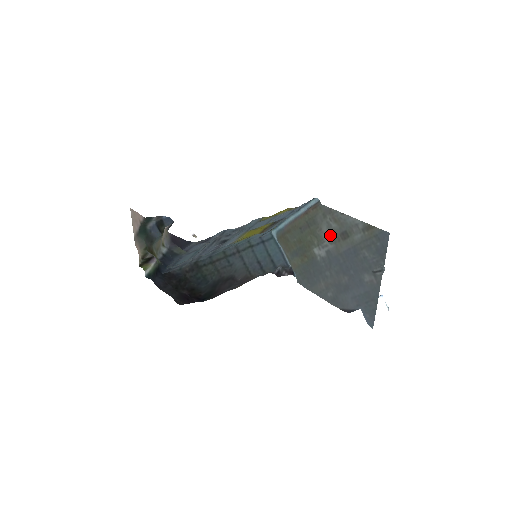
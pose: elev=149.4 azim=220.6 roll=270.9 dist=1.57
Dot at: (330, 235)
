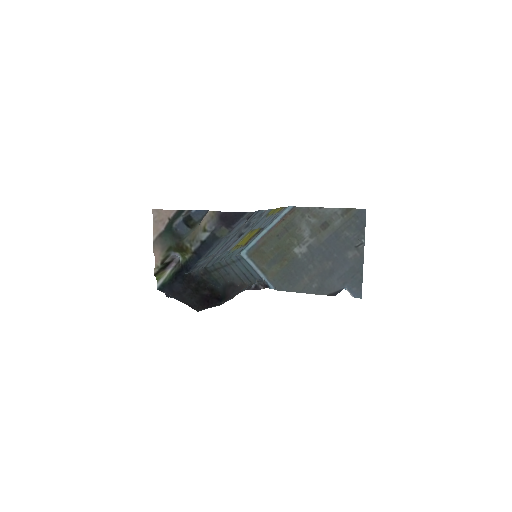
Dot at: (310, 230)
